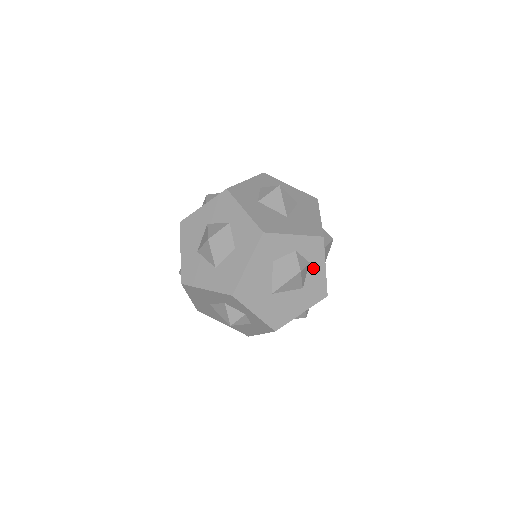
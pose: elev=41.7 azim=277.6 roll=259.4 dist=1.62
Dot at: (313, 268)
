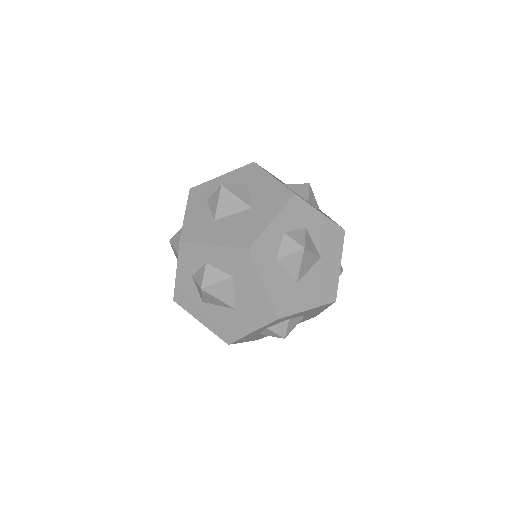
Dot at: (297, 316)
